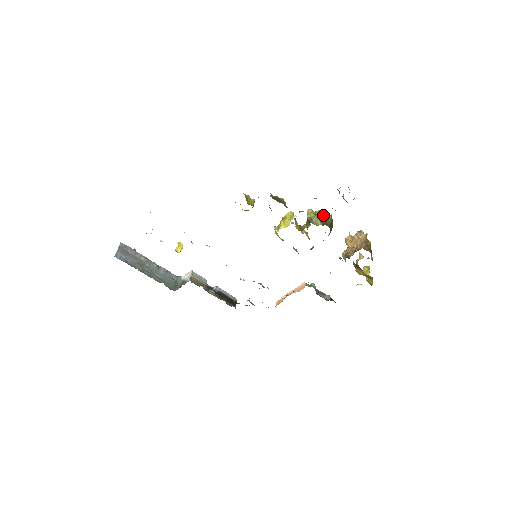
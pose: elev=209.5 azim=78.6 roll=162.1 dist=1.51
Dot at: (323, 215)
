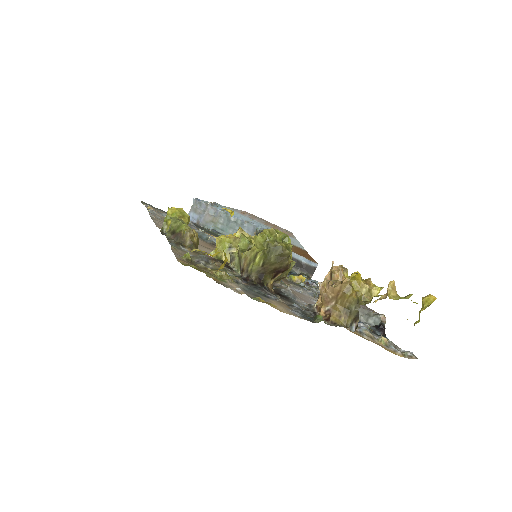
Dot at: (242, 256)
